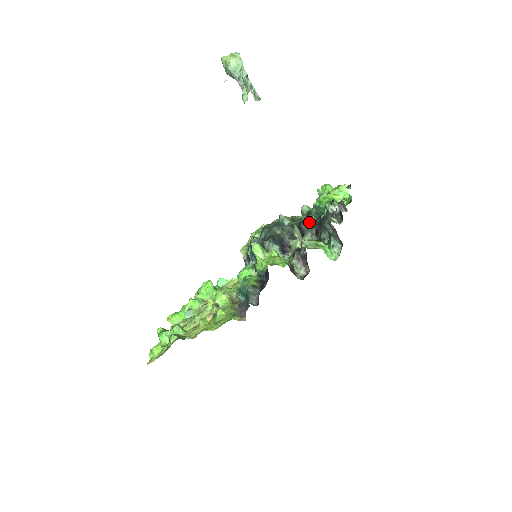
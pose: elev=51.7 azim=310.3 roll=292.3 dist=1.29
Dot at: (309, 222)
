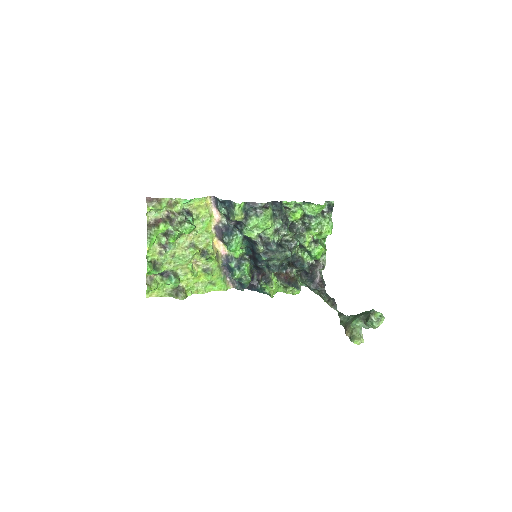
Dot at: (303, 267)
